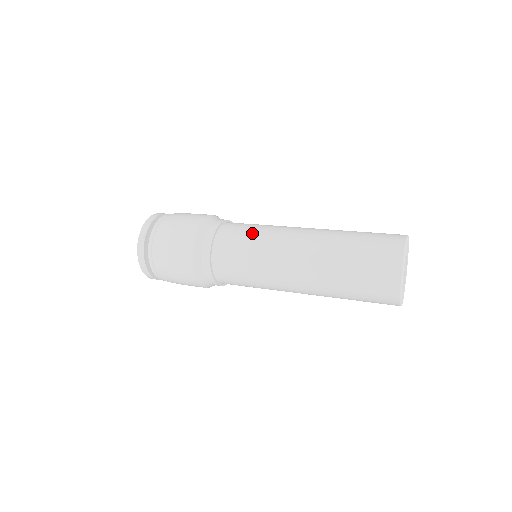
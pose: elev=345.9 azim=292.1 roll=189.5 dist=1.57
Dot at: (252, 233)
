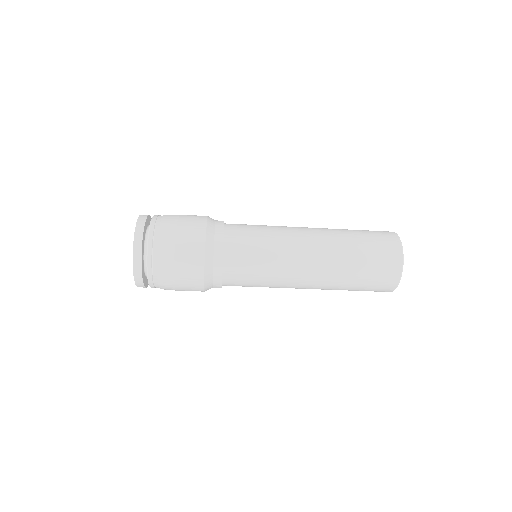
Dot at: (262, 229)
